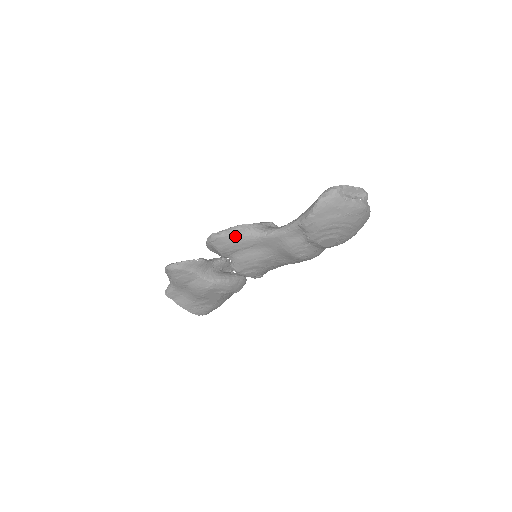
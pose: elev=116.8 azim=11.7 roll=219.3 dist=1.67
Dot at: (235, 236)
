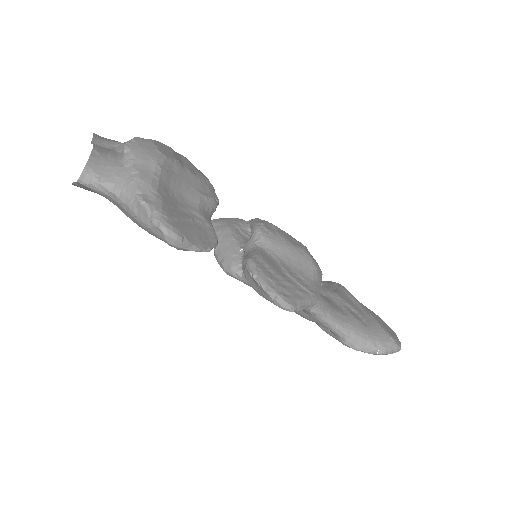
Dot at: occluded
